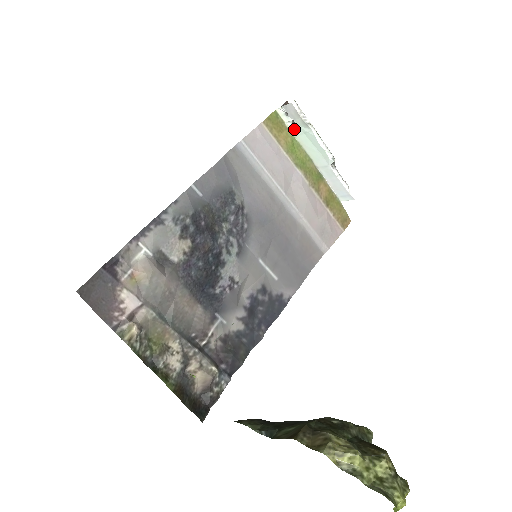
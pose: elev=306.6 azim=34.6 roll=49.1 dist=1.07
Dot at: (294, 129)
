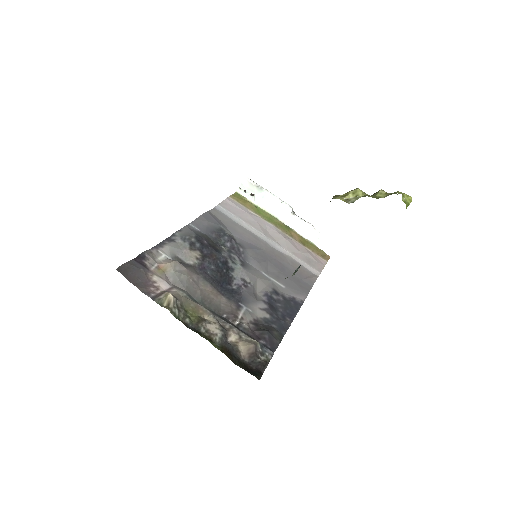
Dot at: (254, 199)
